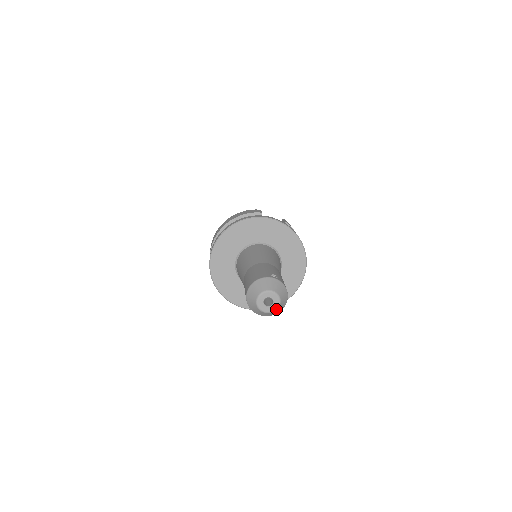
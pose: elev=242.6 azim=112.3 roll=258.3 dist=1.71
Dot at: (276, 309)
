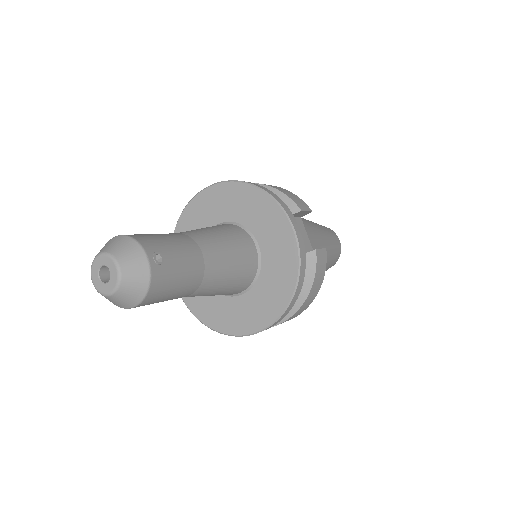
Dot at: (105, 294)
